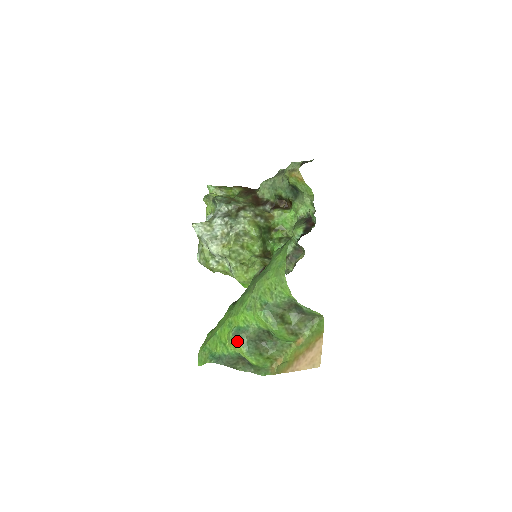
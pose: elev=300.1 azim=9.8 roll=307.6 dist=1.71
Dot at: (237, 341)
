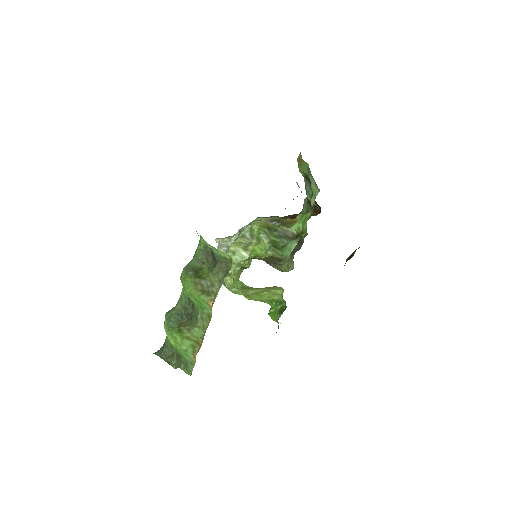
Dot at: (166, 315)
